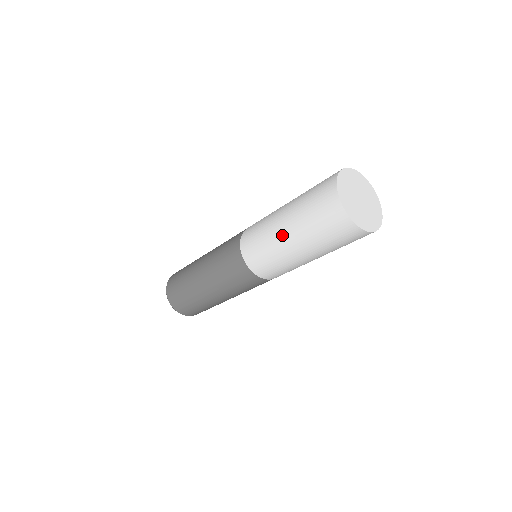
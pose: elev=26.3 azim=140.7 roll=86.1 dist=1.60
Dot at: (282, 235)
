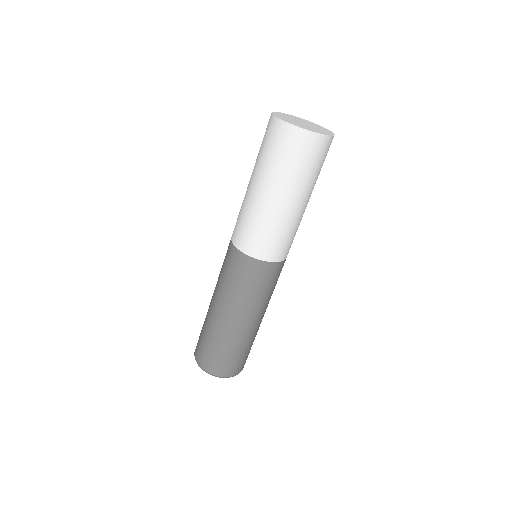
Dot at: (257, 195)
